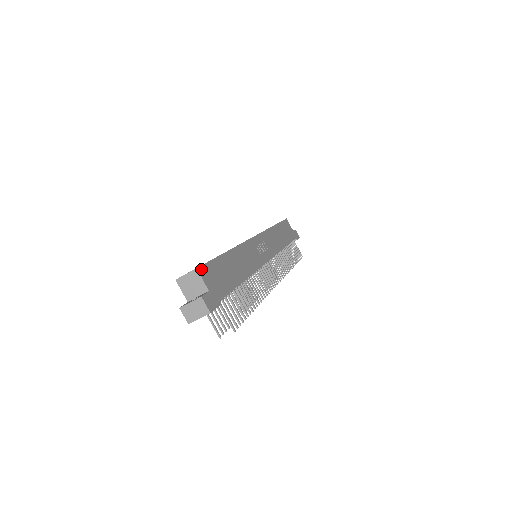
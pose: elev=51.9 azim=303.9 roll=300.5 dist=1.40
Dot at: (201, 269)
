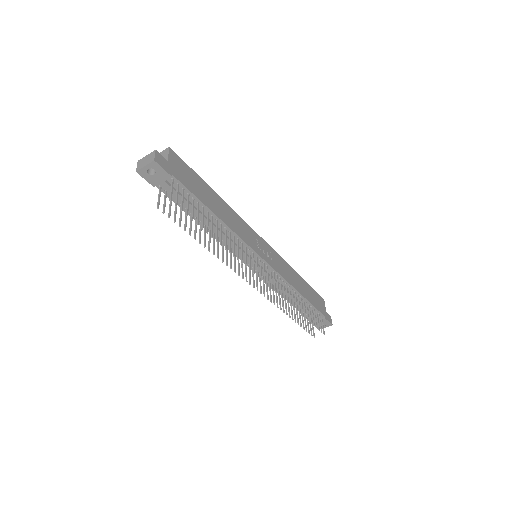
Dot at: (174, 153)
